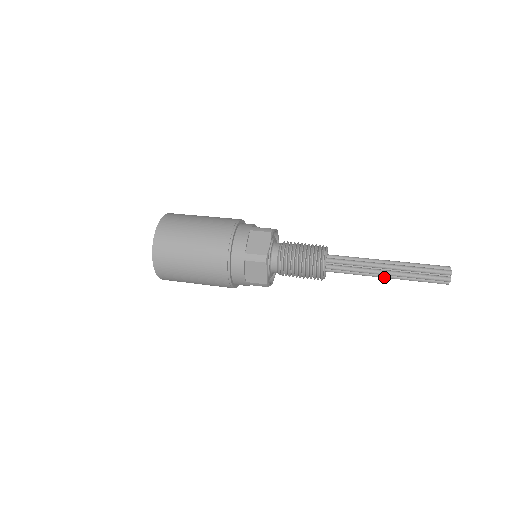
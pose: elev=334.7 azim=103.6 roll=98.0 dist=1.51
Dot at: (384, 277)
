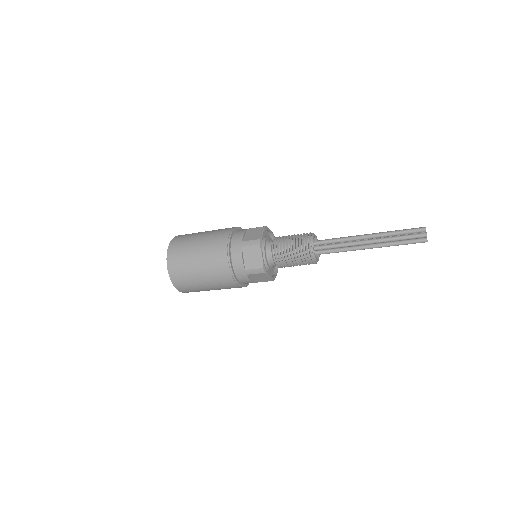
Dot at: (368, 247)
